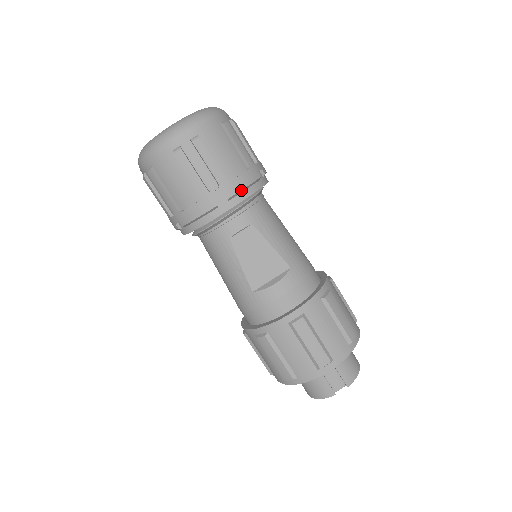
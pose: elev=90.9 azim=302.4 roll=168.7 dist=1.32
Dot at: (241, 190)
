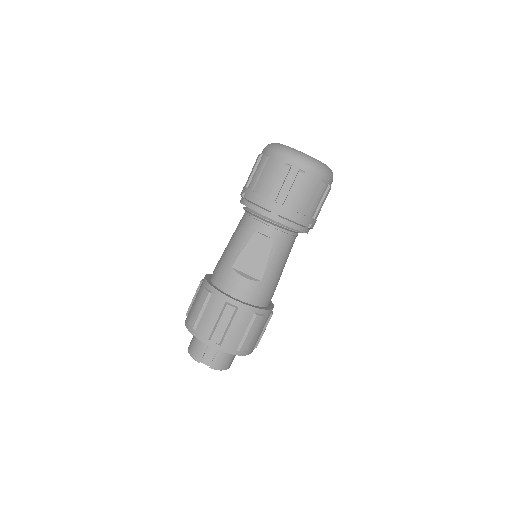
Dot at: (289, 219)
